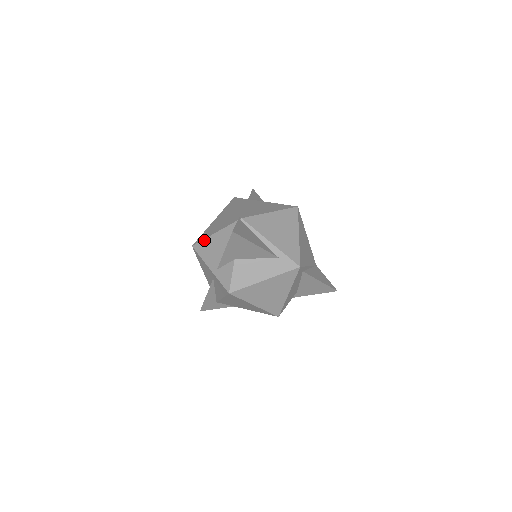
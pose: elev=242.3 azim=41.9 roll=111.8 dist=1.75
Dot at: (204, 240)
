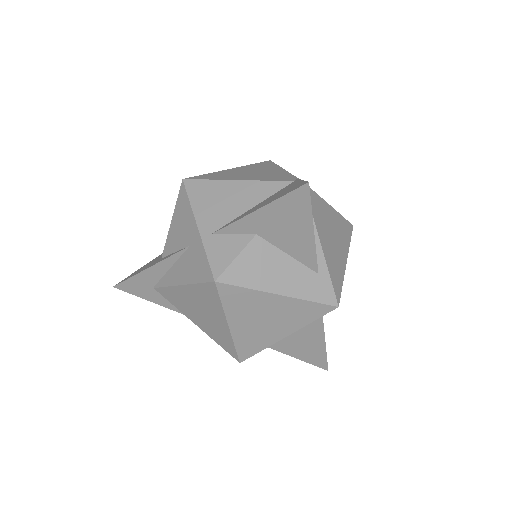
Dot at: (212, 181)
